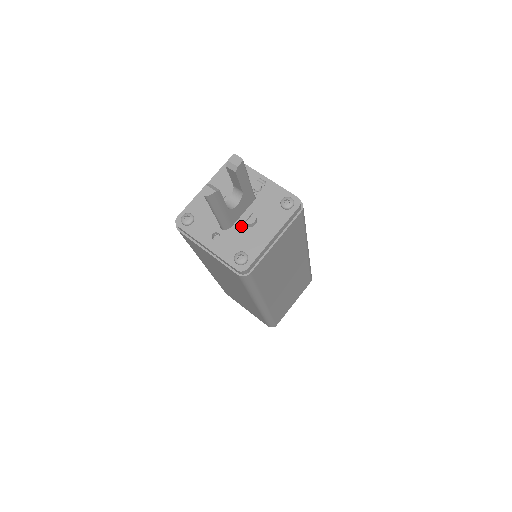
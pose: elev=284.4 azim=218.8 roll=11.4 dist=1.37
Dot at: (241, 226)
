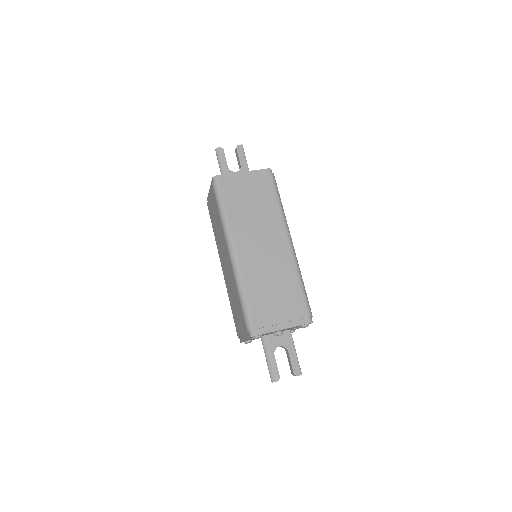
Dot at: occluded
